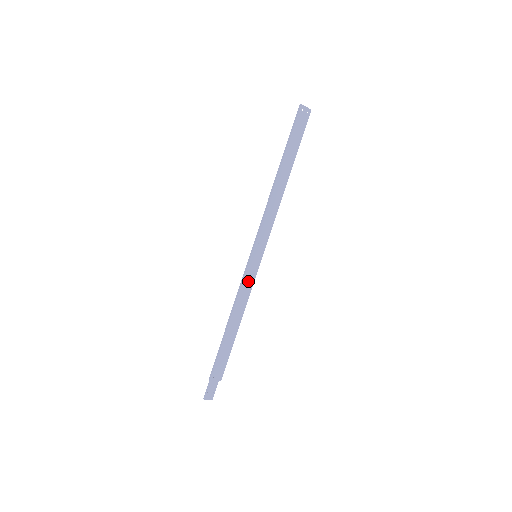
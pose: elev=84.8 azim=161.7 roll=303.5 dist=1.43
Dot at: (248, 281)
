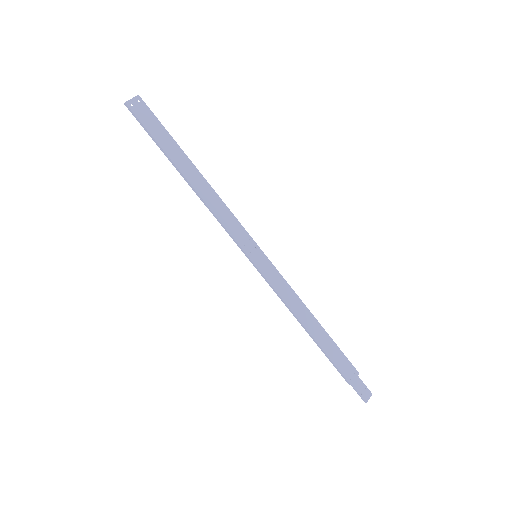
Dot at: (276, 281)
